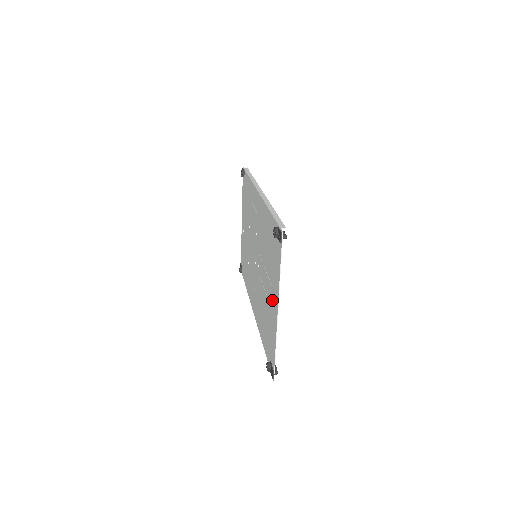
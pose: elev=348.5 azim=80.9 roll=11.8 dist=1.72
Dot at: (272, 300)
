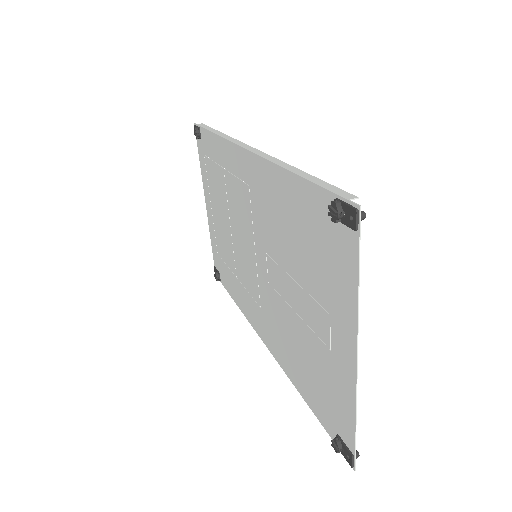
Dot at: (329, 335)
